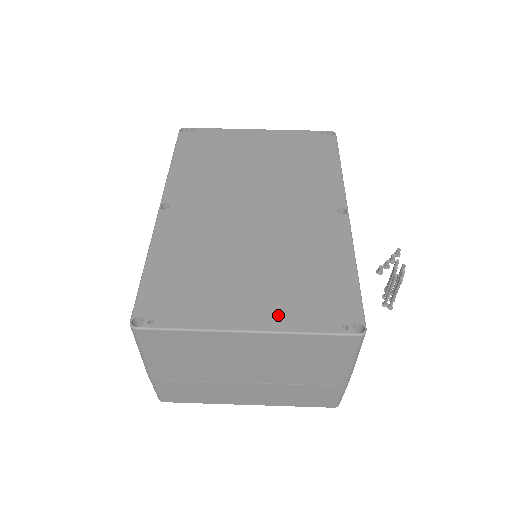
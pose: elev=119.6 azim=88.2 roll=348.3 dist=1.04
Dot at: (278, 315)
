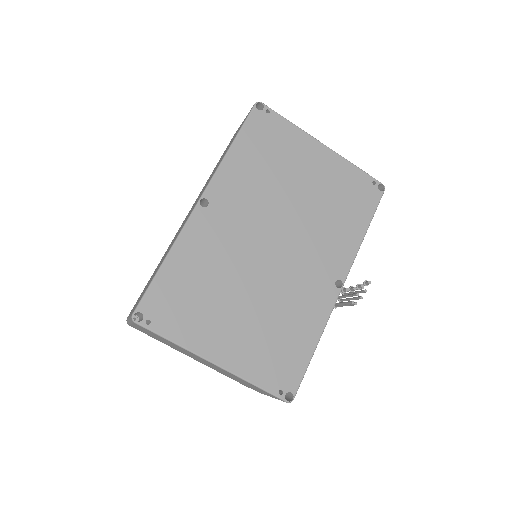
Dot at: (242, 360)
